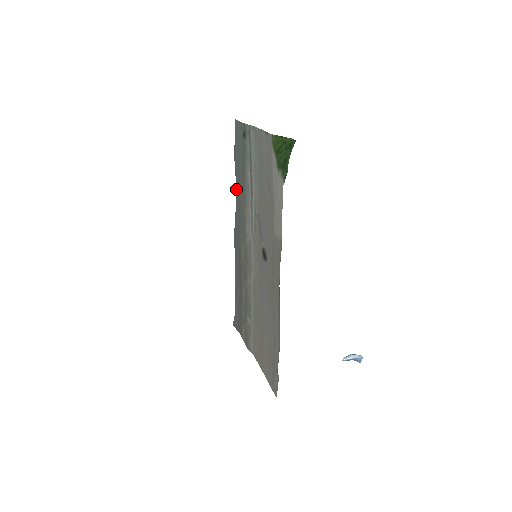
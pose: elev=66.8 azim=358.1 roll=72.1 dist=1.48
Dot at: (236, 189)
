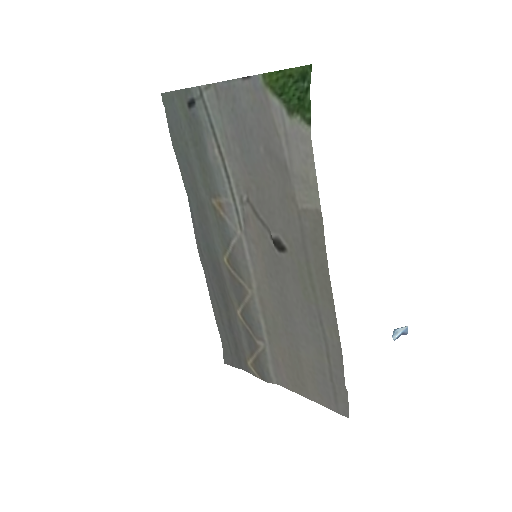
Dot at: (186, 187)
